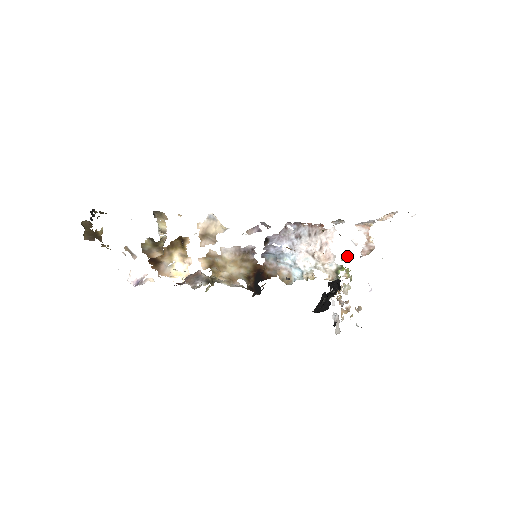
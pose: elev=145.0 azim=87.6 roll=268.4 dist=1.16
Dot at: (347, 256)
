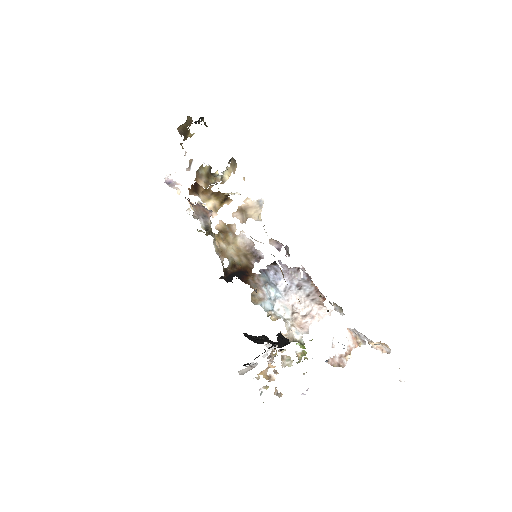
Dot at: (317, 348)
